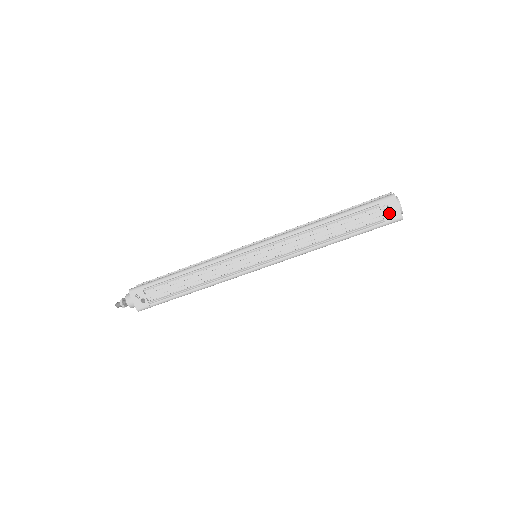
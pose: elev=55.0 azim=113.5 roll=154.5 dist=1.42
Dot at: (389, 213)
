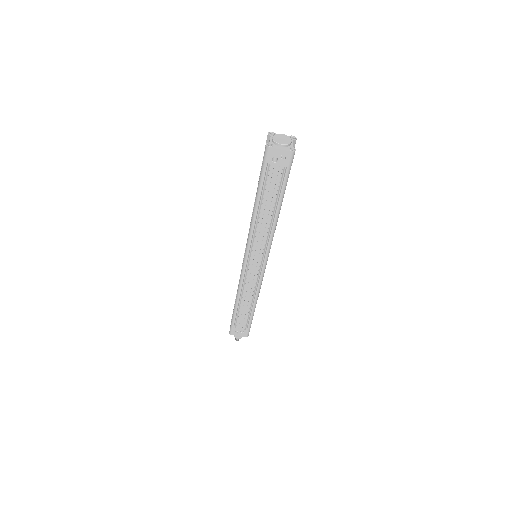
Dot at: (281, 160)
